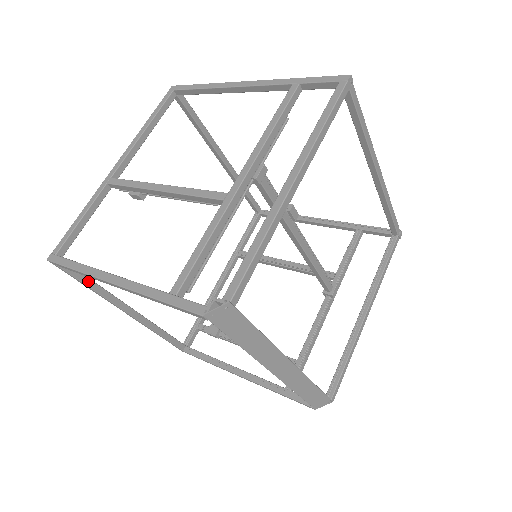
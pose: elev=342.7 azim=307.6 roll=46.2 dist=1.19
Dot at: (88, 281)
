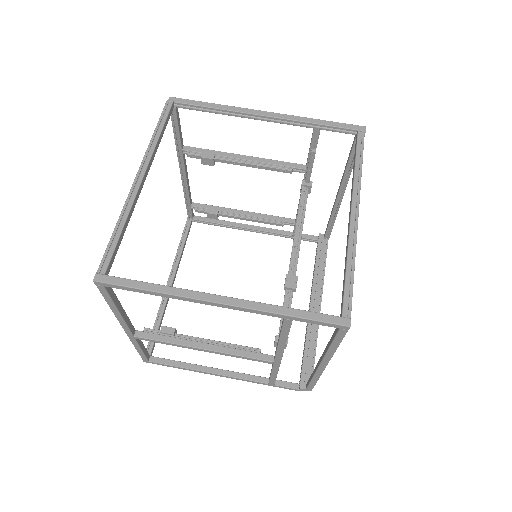
Dot at: (159, 329)
